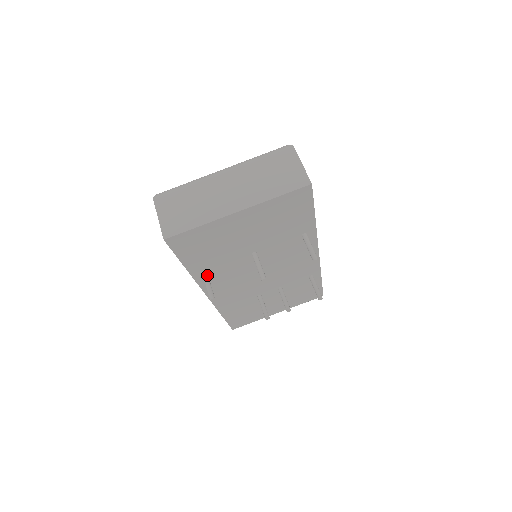
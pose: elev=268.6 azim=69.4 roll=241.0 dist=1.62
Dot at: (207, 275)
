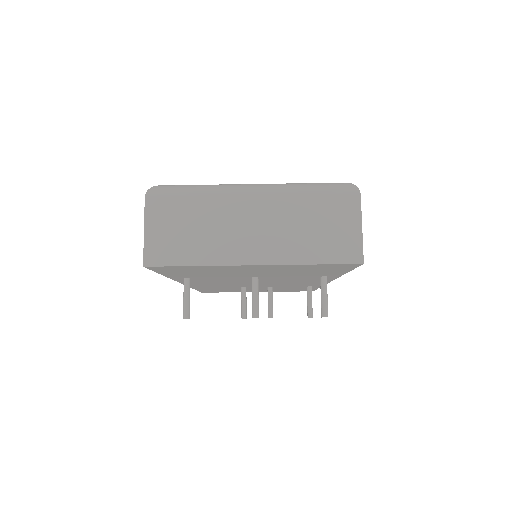
Dot at: (189, 285)
